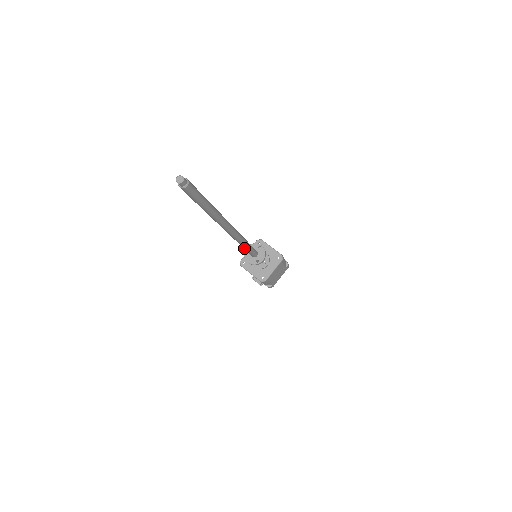
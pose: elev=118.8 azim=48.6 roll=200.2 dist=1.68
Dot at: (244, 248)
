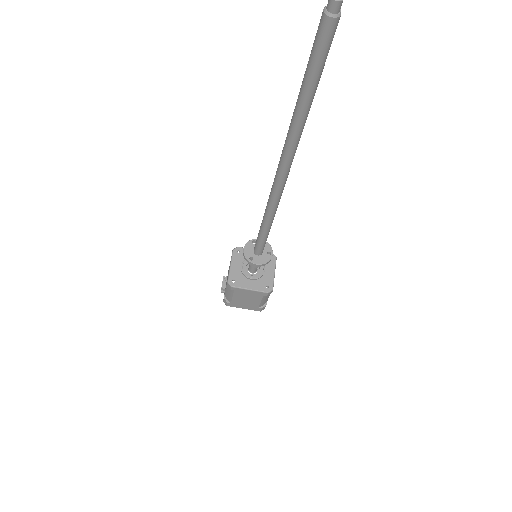
Dot at: (261, 226)
